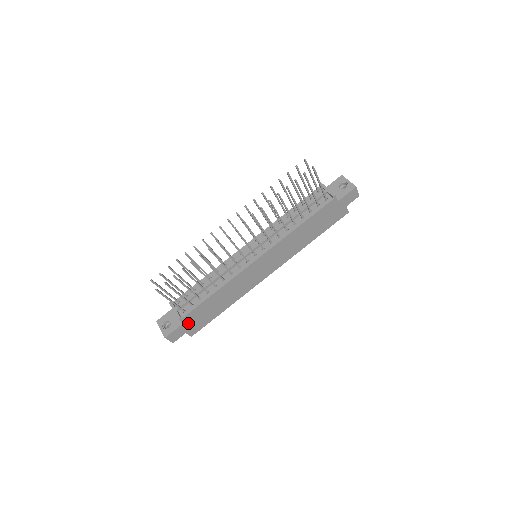
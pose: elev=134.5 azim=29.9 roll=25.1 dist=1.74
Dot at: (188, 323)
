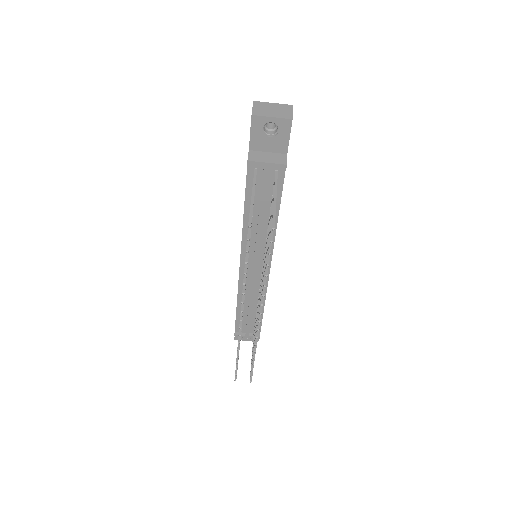
Dot at: occluded
